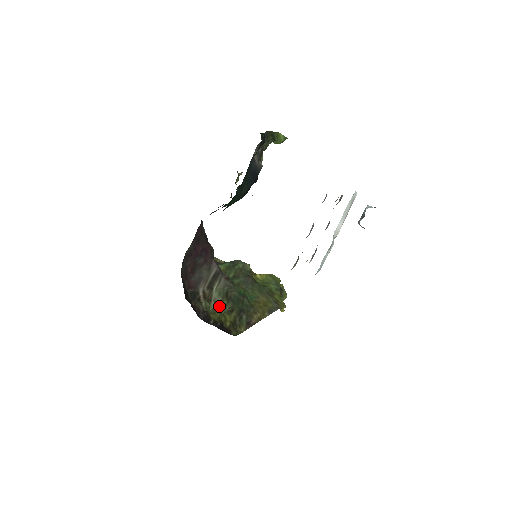
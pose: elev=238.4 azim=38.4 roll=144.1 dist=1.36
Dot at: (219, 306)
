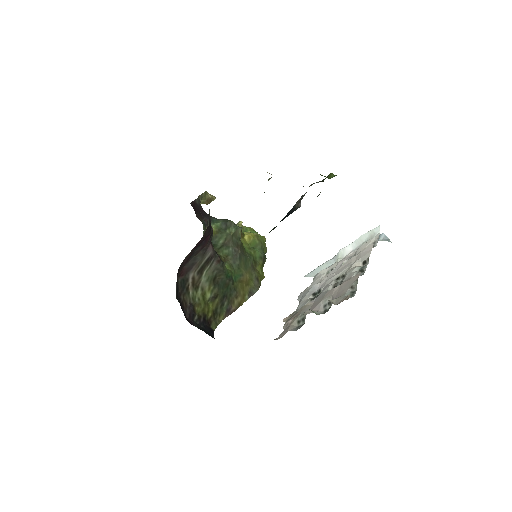
Dot at: (205, 293)
